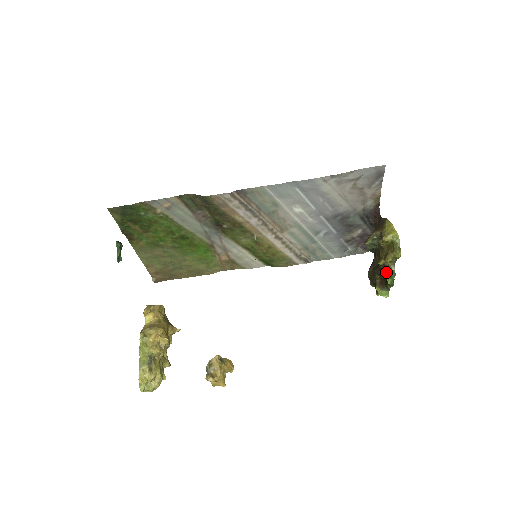
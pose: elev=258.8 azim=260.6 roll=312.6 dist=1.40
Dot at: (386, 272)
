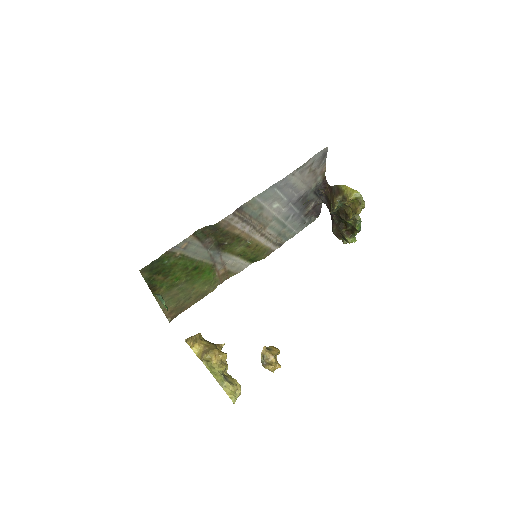
Dot at: (353, 223)
